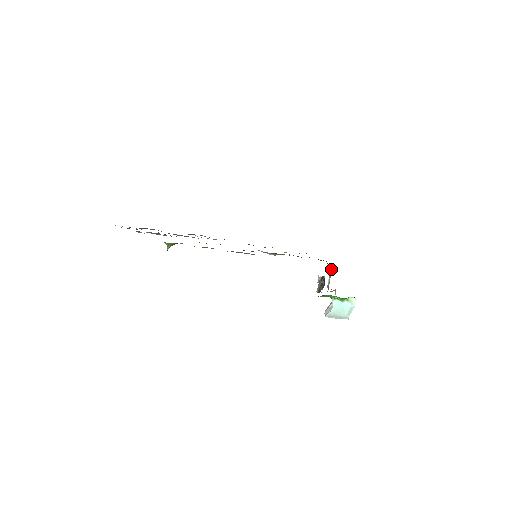
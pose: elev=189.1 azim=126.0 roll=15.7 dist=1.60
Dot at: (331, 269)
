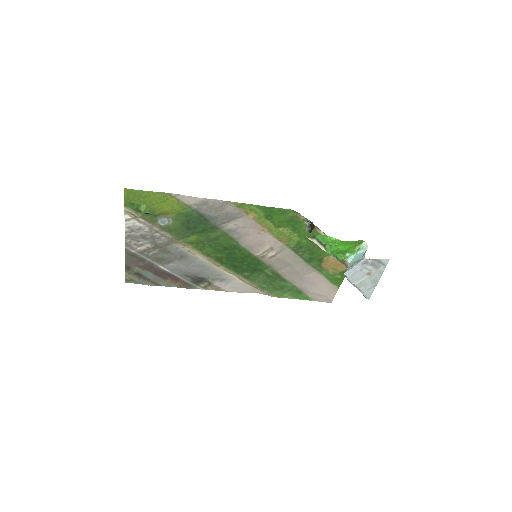
Dot at: occluded
